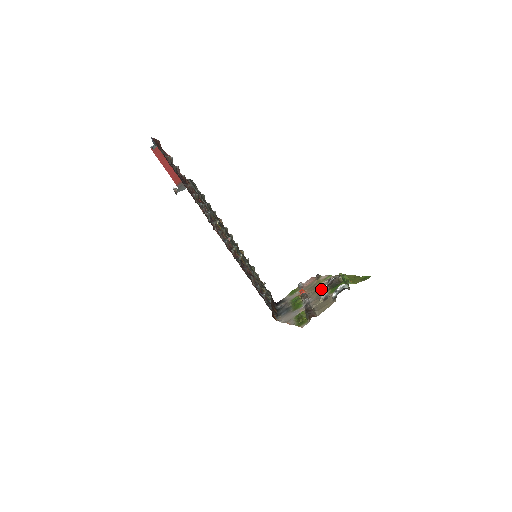
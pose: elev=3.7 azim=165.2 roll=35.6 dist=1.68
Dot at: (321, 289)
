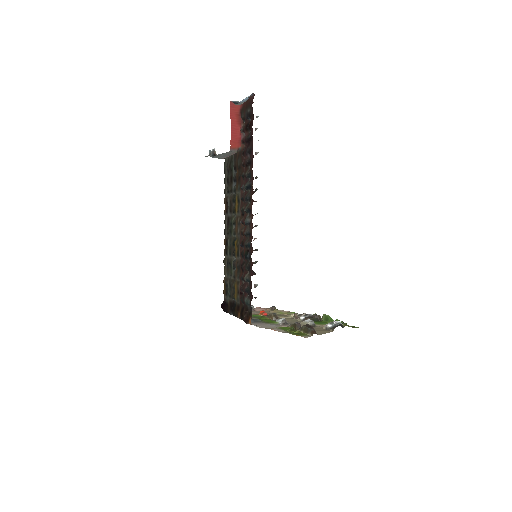
Dot at: (293, 318)
